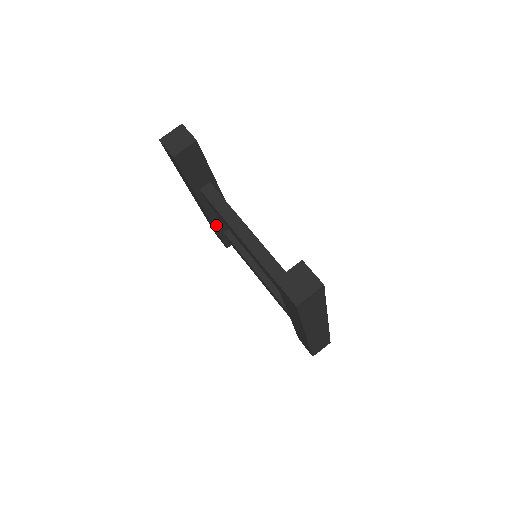
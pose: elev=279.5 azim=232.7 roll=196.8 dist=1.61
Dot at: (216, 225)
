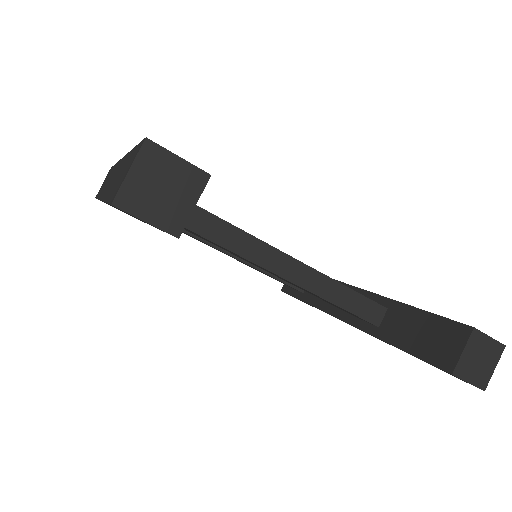
Dot at: occluded
